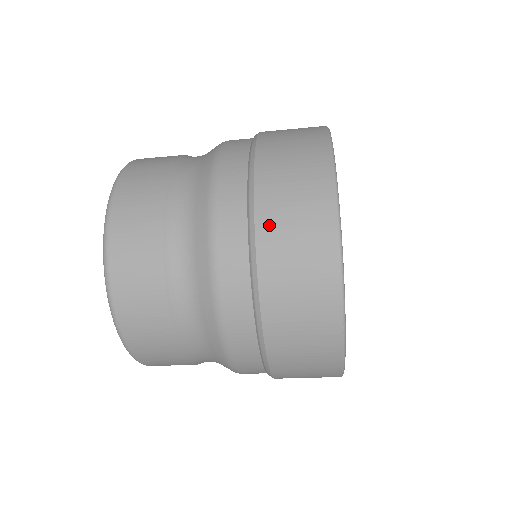
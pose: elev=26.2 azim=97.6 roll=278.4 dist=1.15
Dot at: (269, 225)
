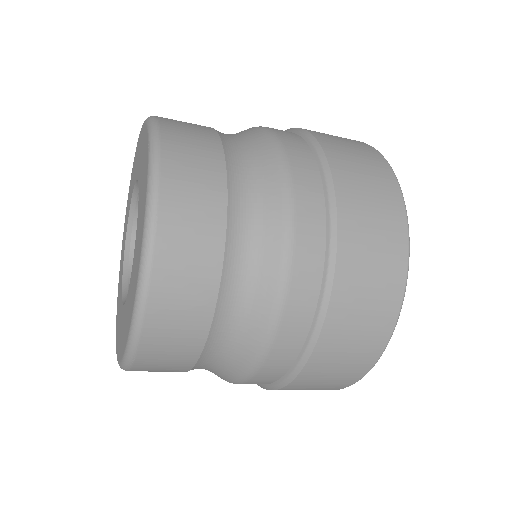
Dot at: (344, 297)
